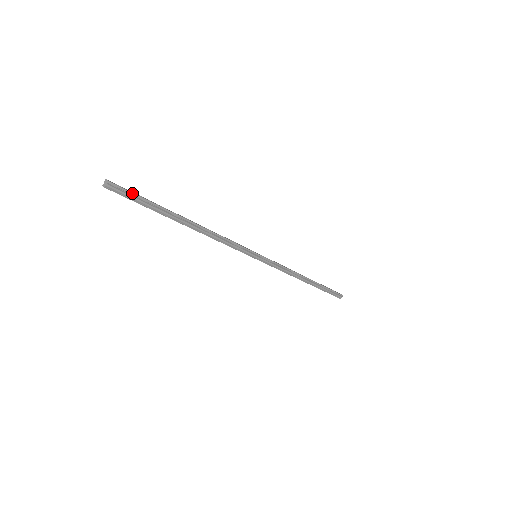
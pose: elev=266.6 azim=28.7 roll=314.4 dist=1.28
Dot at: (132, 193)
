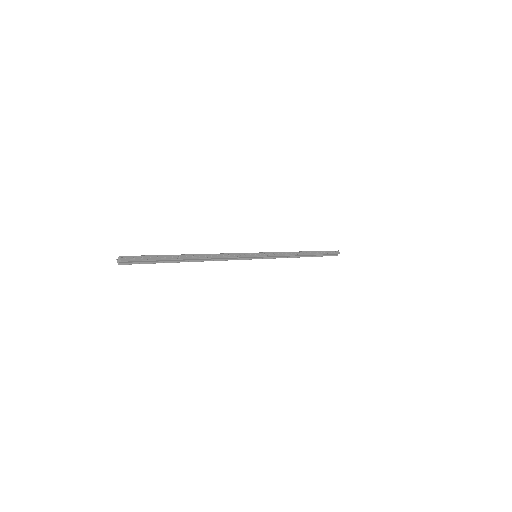
Dot at: (142, 261)
